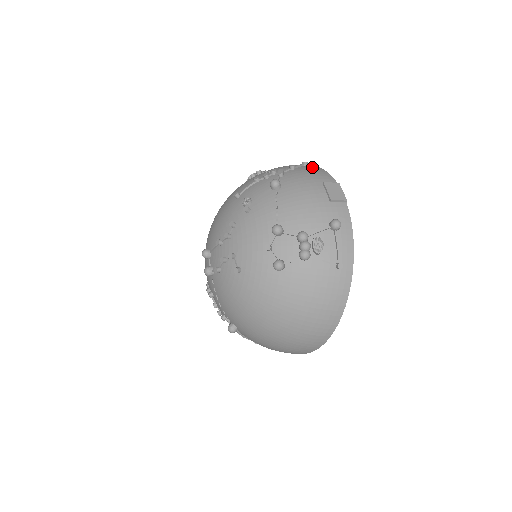
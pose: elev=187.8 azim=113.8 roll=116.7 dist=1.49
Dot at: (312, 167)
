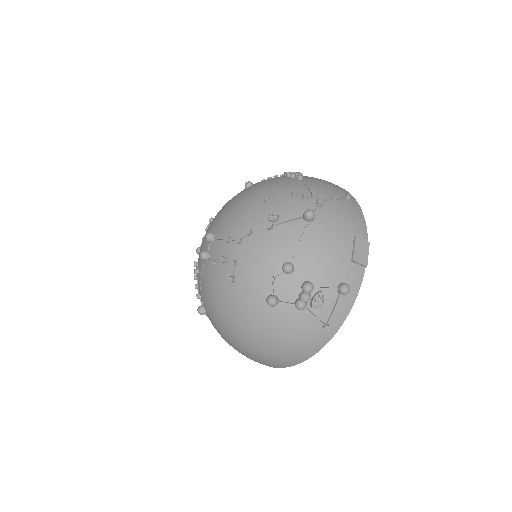
Dot at: (353, 205)
